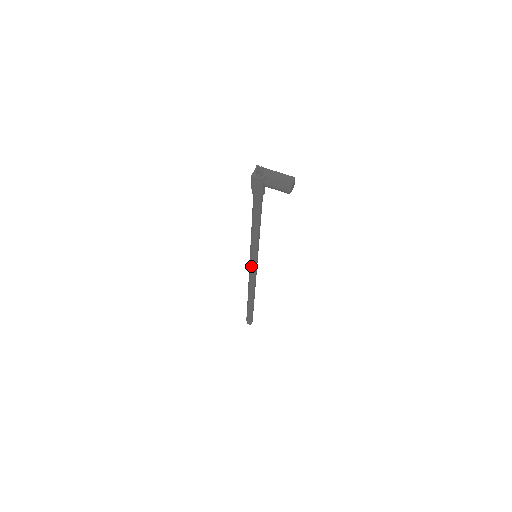
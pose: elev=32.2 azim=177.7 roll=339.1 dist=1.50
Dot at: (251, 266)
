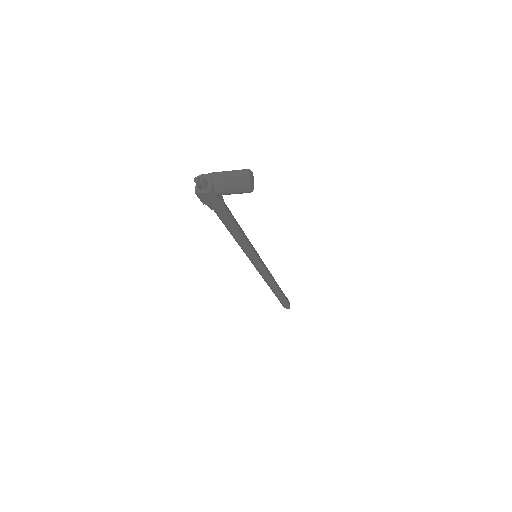
Dot at: (256, 267)
